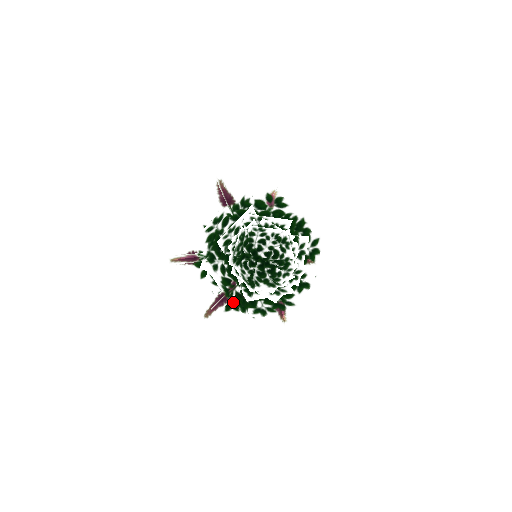
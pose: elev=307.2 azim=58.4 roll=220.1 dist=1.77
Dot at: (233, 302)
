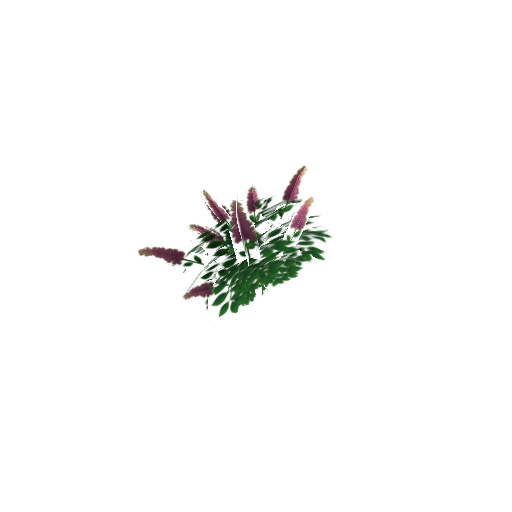
Dot at: occluded
